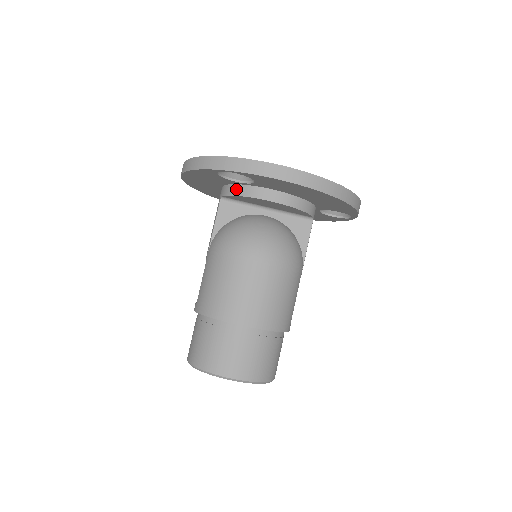
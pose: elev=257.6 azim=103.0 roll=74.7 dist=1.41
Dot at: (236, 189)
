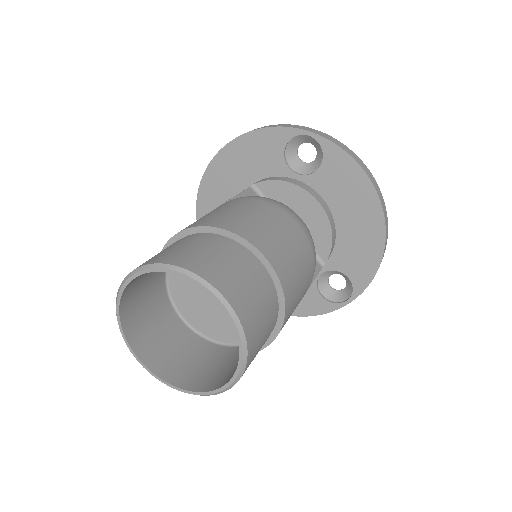
Dot at: (282, 178)
